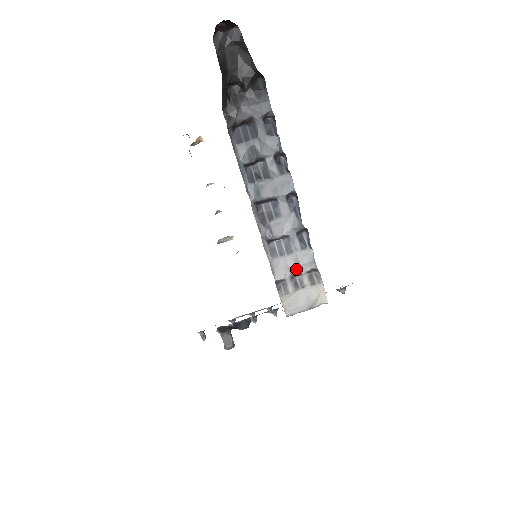
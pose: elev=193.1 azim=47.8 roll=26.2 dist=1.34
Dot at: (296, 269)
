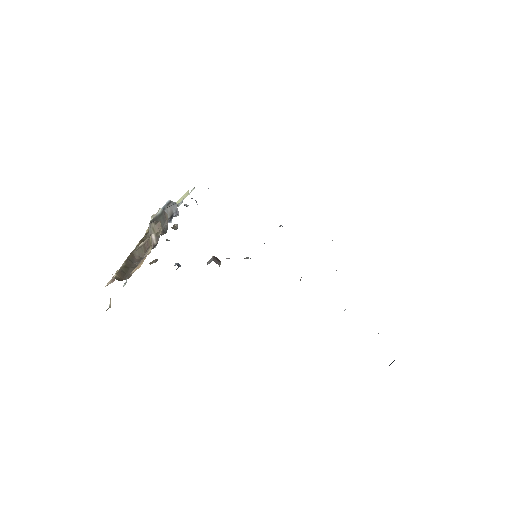
Dot at: occluded
